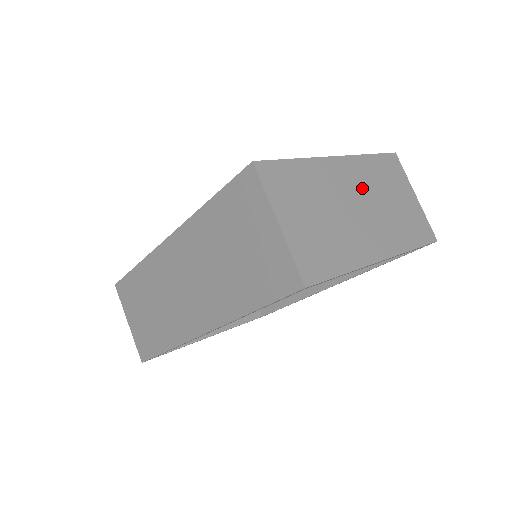
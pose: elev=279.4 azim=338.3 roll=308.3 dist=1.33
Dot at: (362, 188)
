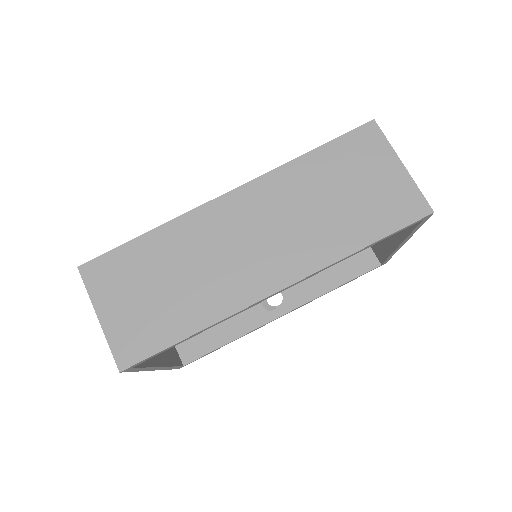
Dot at: occluded
